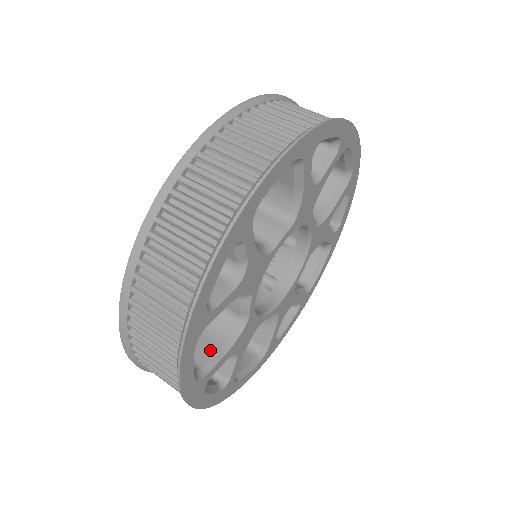
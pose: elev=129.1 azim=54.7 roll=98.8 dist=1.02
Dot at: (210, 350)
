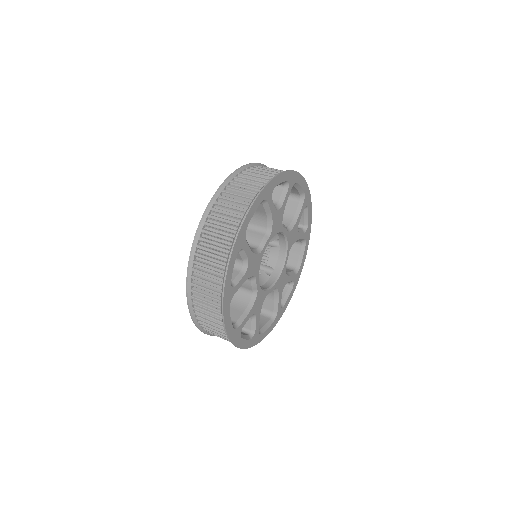
Dot at: (239, 313)
